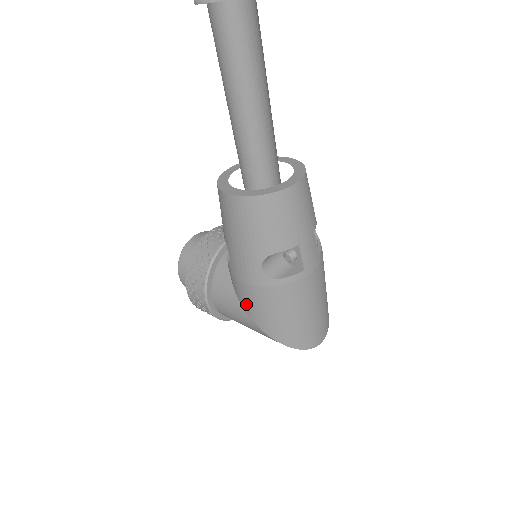
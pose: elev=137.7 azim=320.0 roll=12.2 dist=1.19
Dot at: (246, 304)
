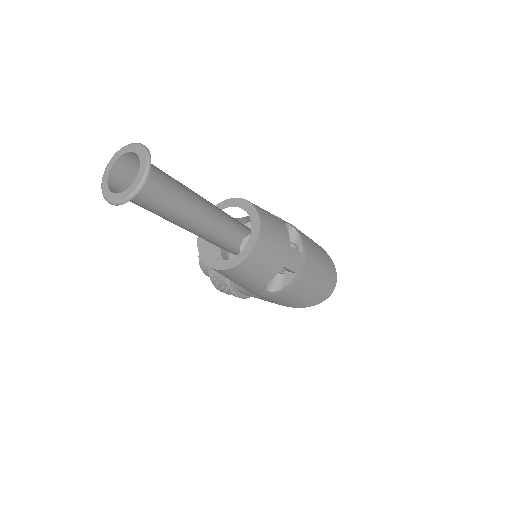
Dot at: occluded
